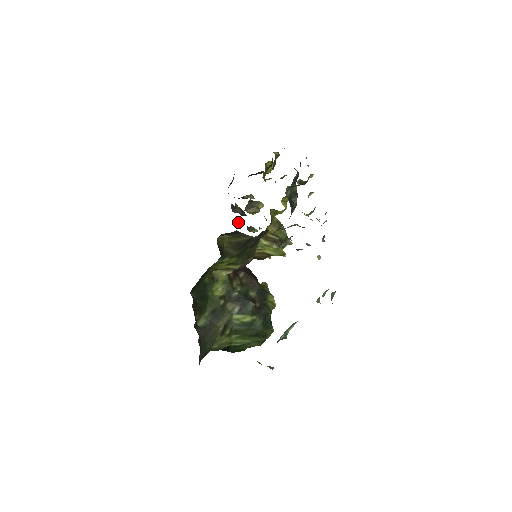
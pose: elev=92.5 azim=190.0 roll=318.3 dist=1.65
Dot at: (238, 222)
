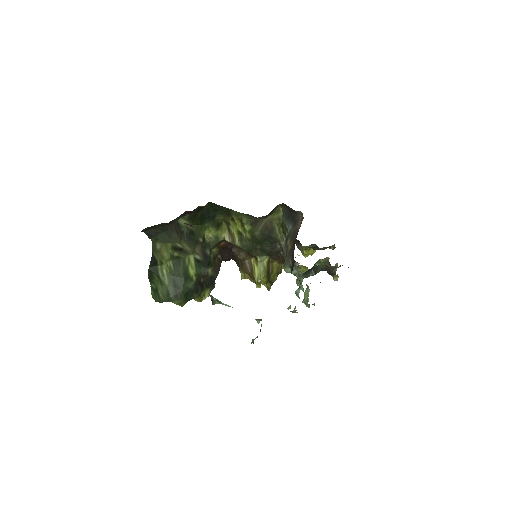
Dot at: occluded
